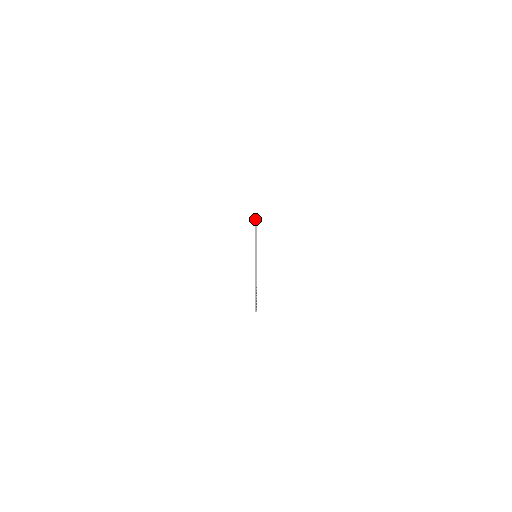
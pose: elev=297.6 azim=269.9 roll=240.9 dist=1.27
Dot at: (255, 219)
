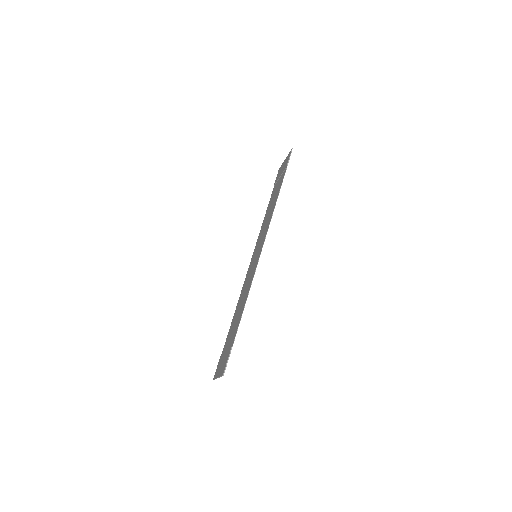
Dot at: occluded
